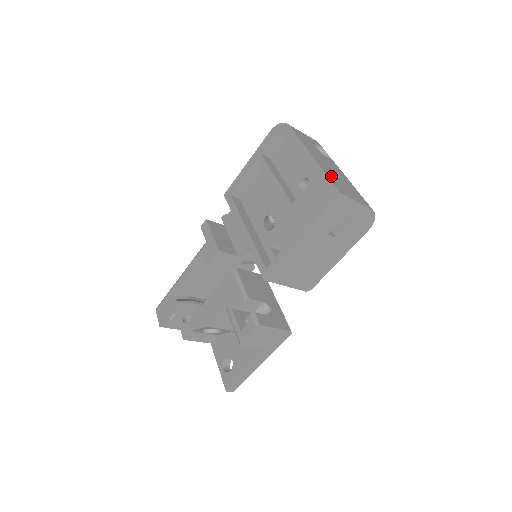
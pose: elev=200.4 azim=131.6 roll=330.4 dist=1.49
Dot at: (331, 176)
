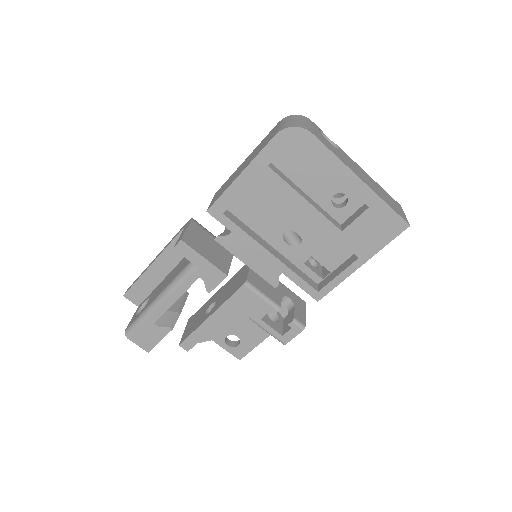
Dot at: (385, 200)
